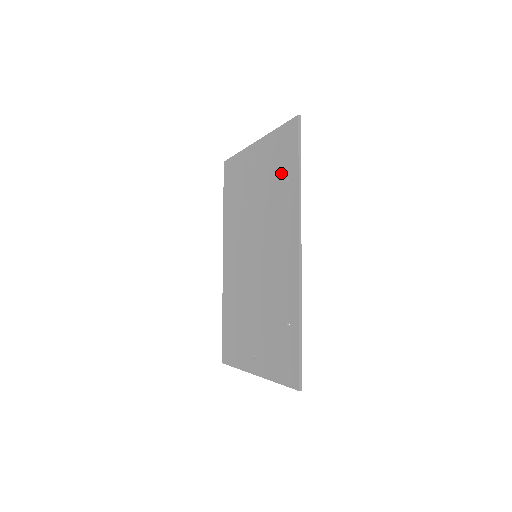
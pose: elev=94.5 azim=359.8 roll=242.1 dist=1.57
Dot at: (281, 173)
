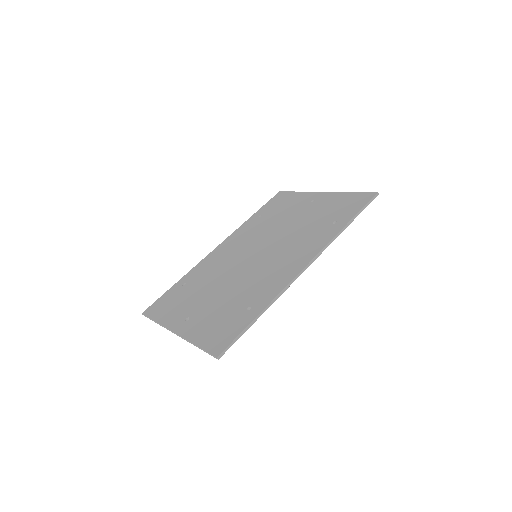
Dot at: (331, 216)
